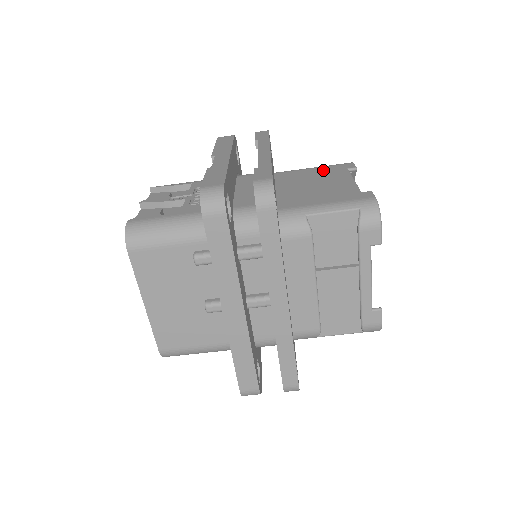
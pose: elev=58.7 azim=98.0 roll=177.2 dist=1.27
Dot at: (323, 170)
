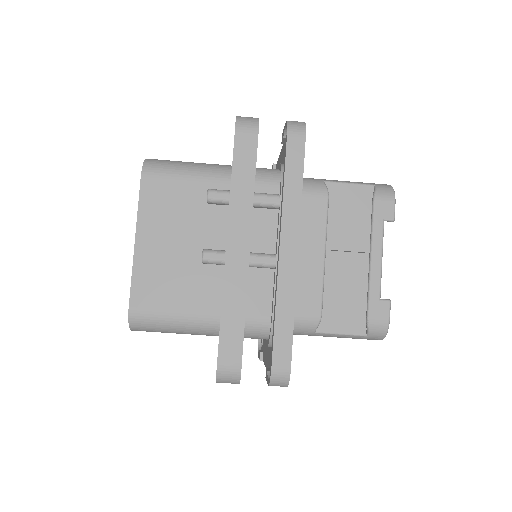
Dot at: occluded
